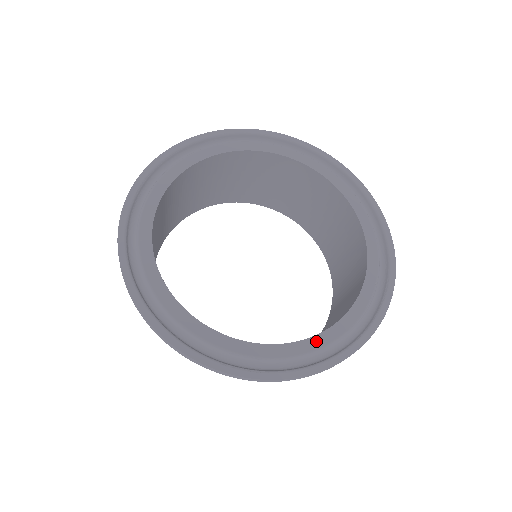
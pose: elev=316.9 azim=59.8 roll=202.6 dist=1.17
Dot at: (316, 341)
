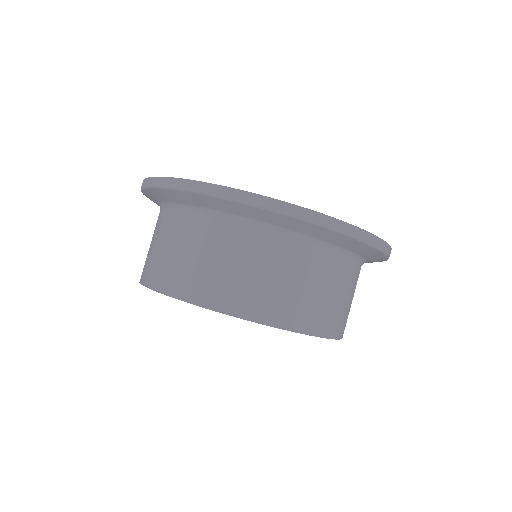
Dot at: occluded
